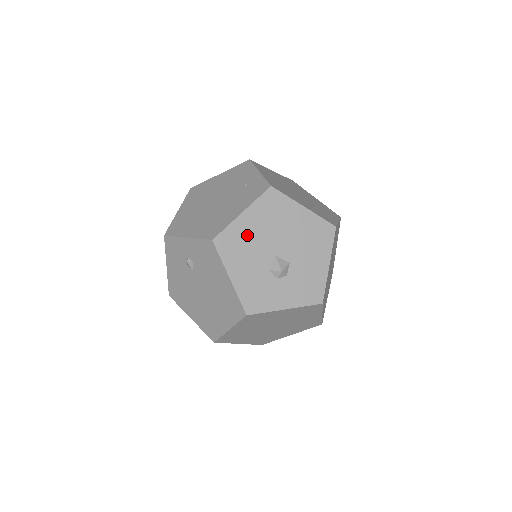
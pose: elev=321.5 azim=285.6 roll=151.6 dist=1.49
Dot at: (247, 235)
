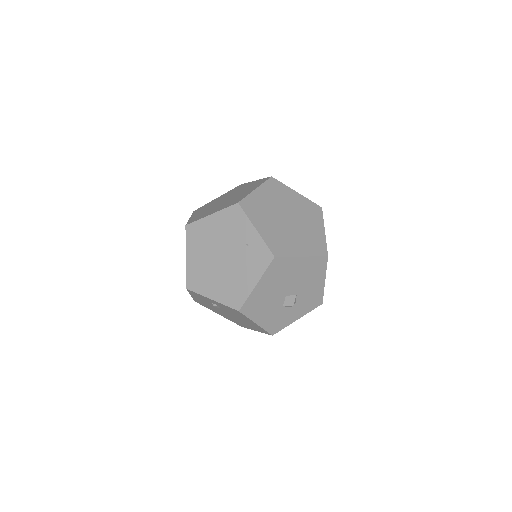
Dot at: (263, 296)
